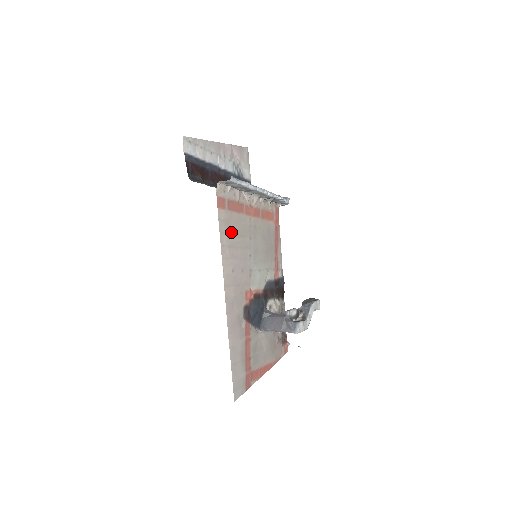
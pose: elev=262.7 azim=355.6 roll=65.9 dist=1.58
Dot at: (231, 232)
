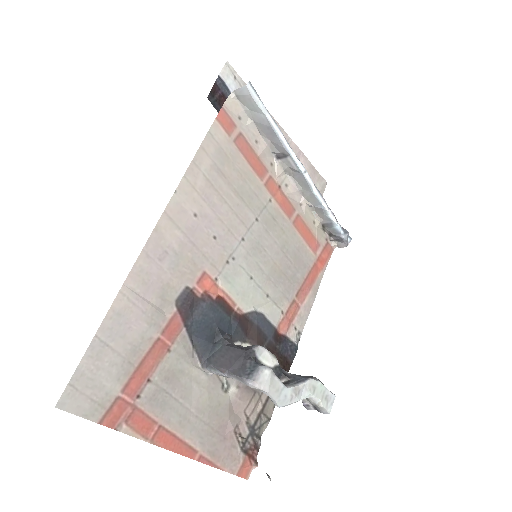
Dot at: (223, 171)
